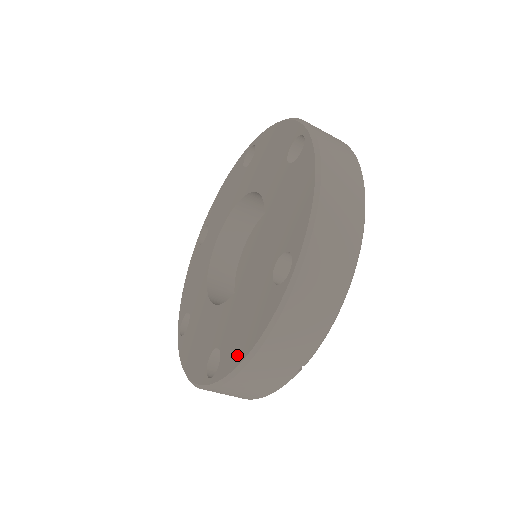
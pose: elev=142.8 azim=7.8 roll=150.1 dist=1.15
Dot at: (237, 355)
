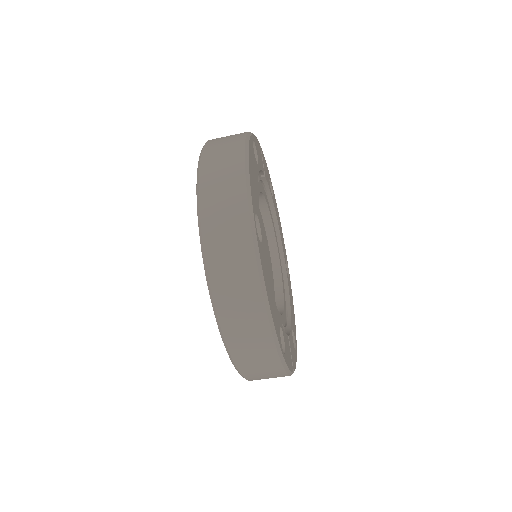
Dot at: occluded
